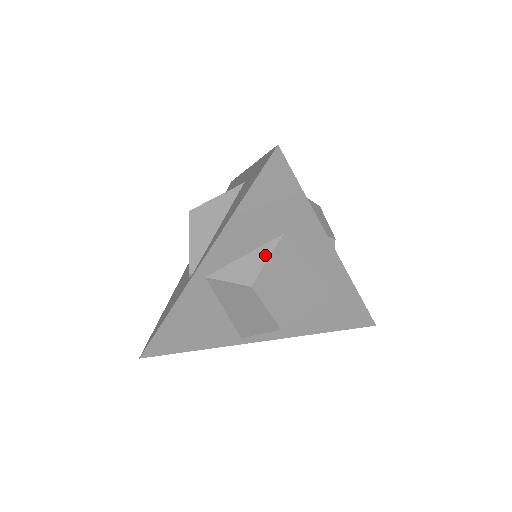
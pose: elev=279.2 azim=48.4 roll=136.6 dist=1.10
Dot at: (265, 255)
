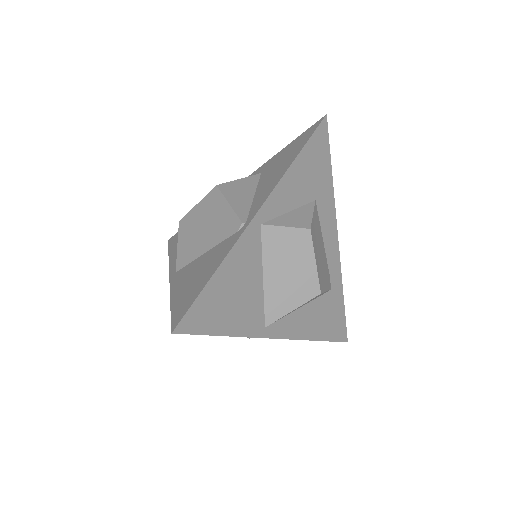
Dot at: (309, 211)
